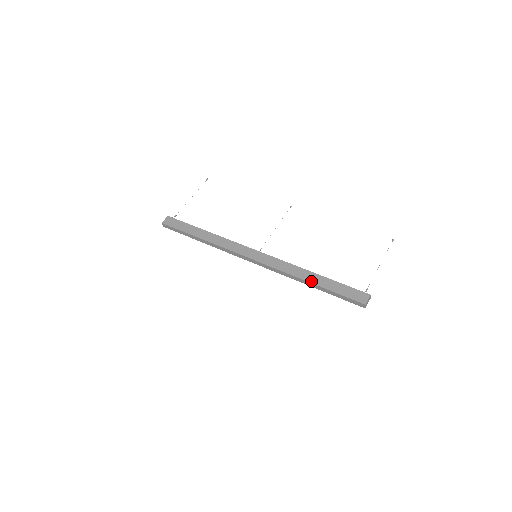
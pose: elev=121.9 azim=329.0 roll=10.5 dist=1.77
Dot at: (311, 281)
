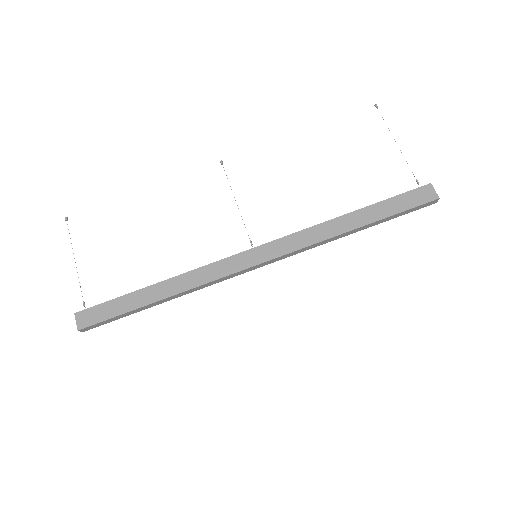
Dot at: (356, 226)
